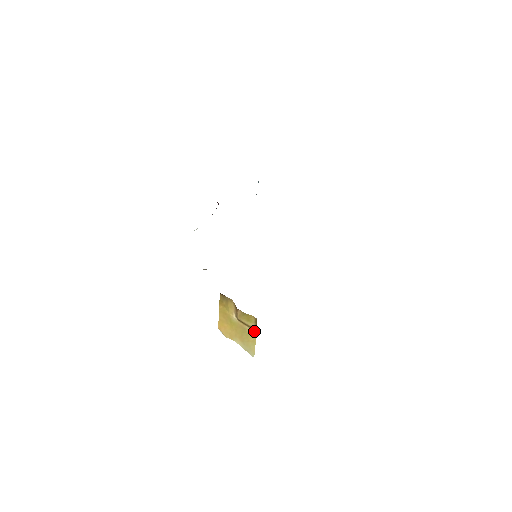
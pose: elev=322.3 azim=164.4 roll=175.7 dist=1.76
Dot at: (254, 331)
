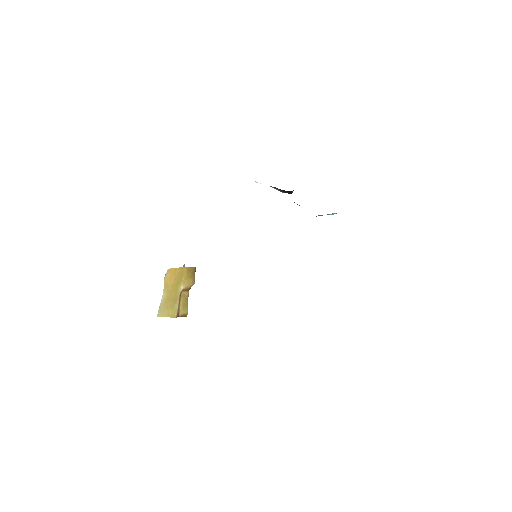
Dot at: (177, 314)
